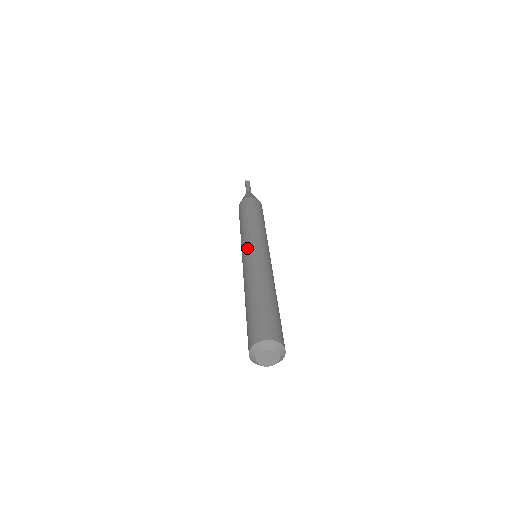
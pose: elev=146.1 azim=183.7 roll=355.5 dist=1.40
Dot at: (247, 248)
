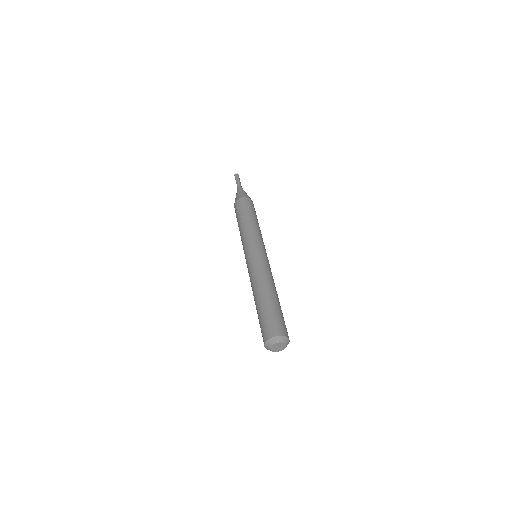
Dot at: (245, 257)
